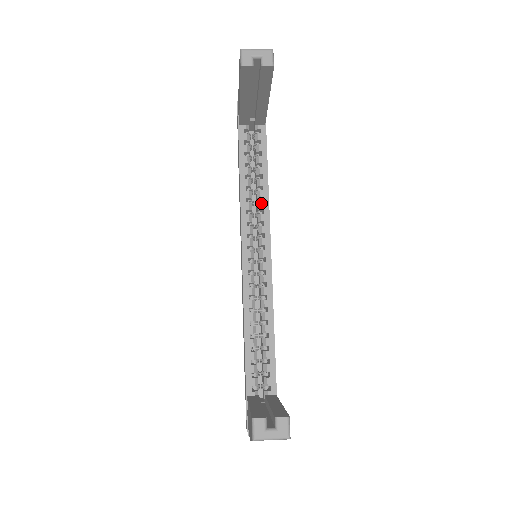
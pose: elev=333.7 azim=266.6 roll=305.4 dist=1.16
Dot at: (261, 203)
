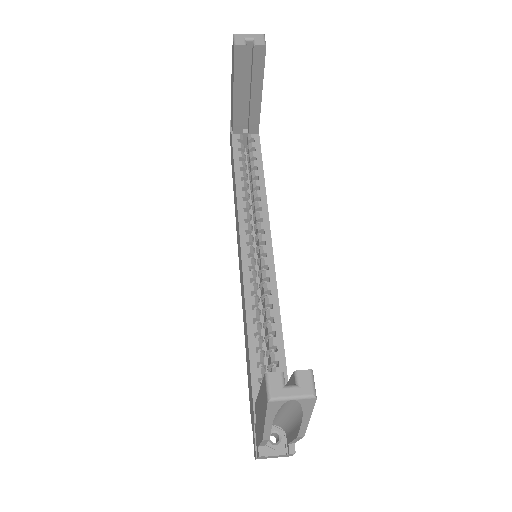
Dot at: (259, 202)
